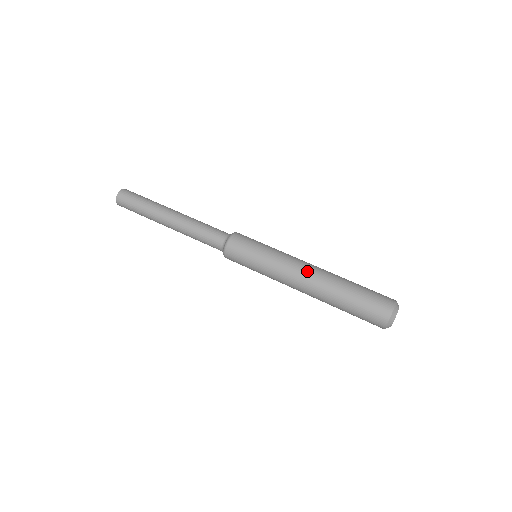
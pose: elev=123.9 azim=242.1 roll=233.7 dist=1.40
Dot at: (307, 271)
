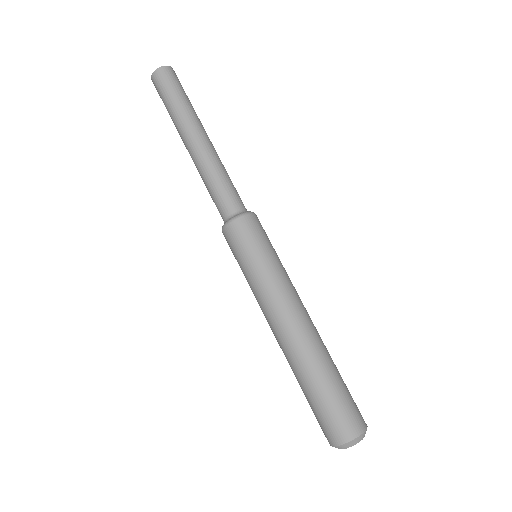
Dot at: (278, 330)
